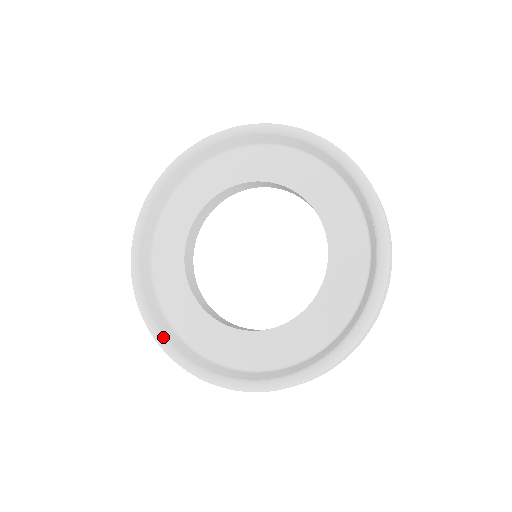
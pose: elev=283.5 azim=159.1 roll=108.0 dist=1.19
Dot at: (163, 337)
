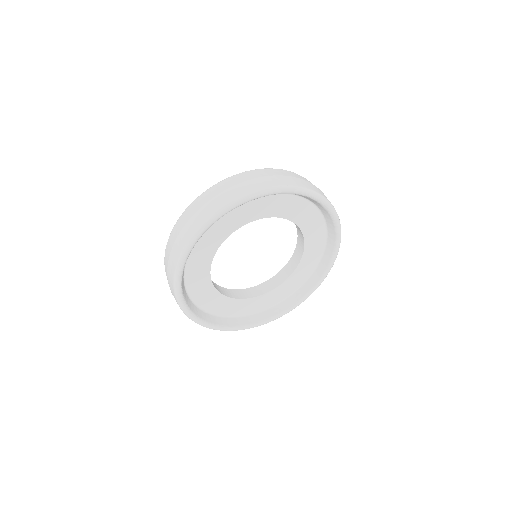
Dot at: (197, 317)
